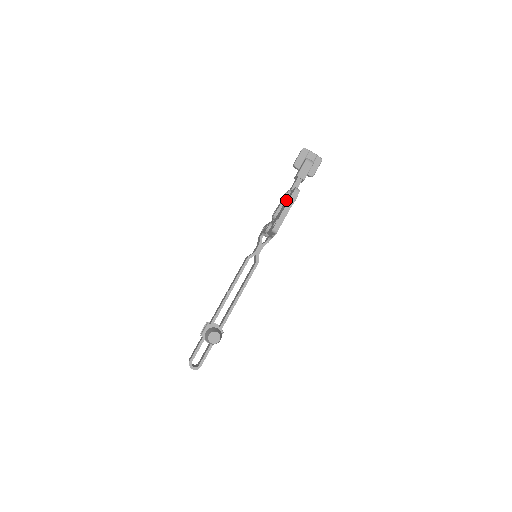
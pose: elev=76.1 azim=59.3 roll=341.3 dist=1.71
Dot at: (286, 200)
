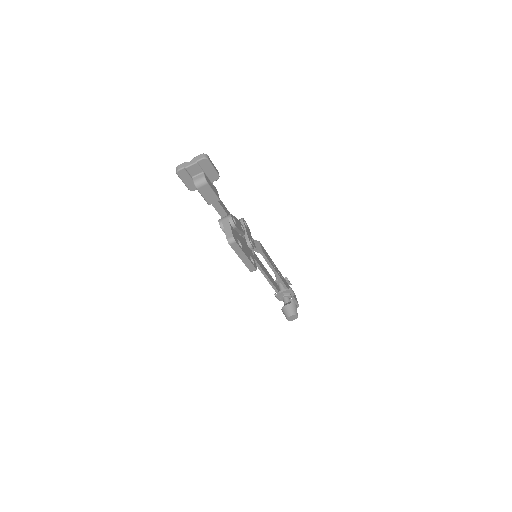
Dot at: occluded
